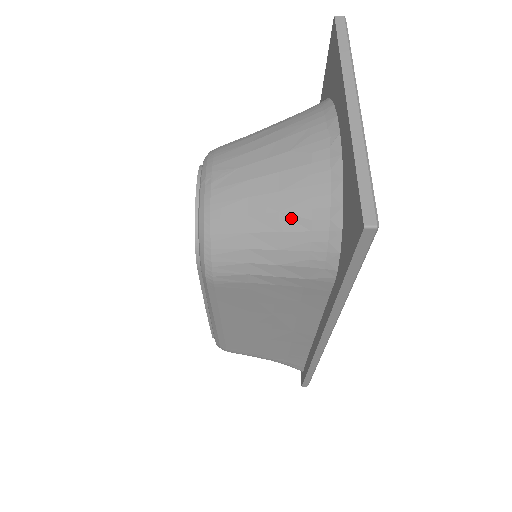
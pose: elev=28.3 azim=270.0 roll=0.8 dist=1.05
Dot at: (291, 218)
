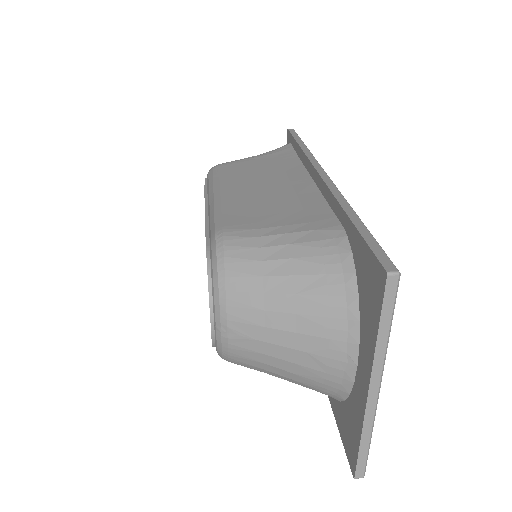
Dot at: (301, 384)
